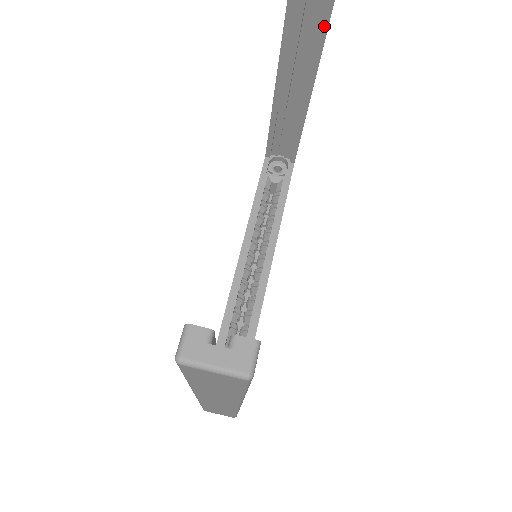
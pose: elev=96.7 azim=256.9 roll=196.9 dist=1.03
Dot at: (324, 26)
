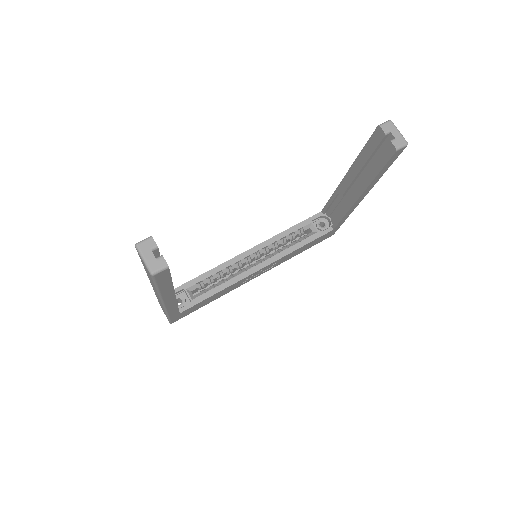
Dot at: (377, 171)
